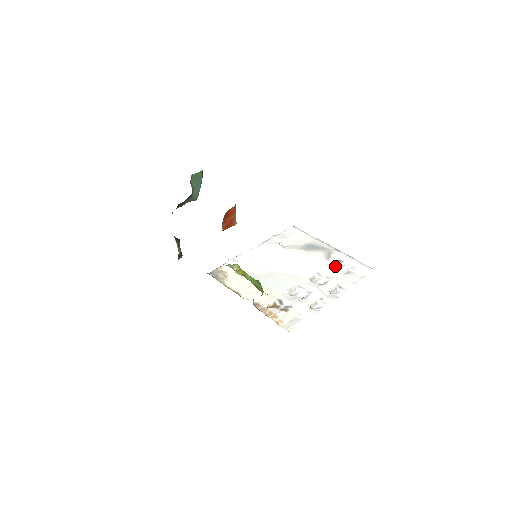
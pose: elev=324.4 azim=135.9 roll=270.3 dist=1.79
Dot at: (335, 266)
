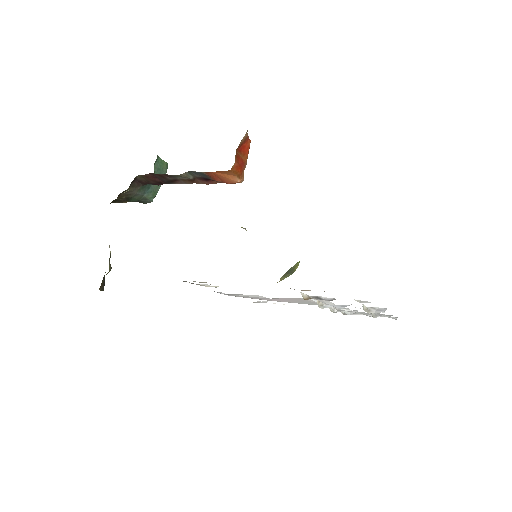
Dot at: occluded
